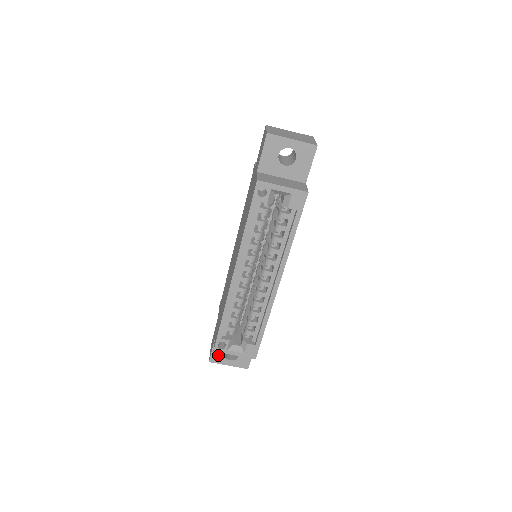
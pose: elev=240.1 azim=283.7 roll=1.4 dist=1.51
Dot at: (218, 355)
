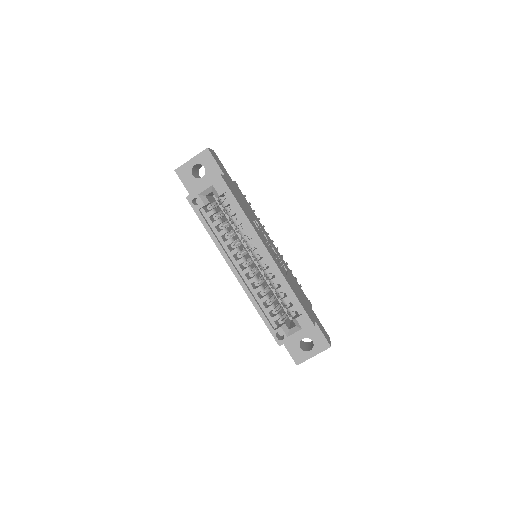
Dot at: (297, 353)
